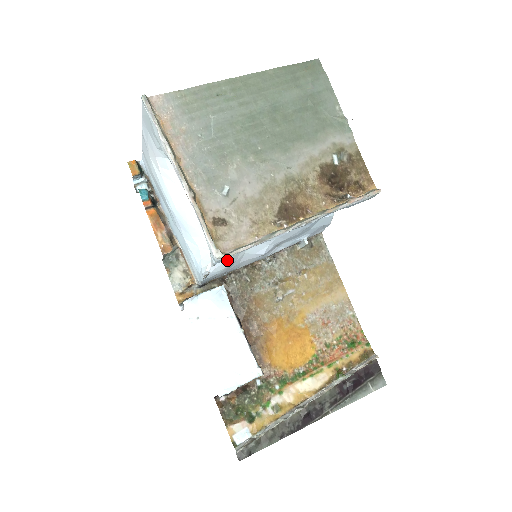
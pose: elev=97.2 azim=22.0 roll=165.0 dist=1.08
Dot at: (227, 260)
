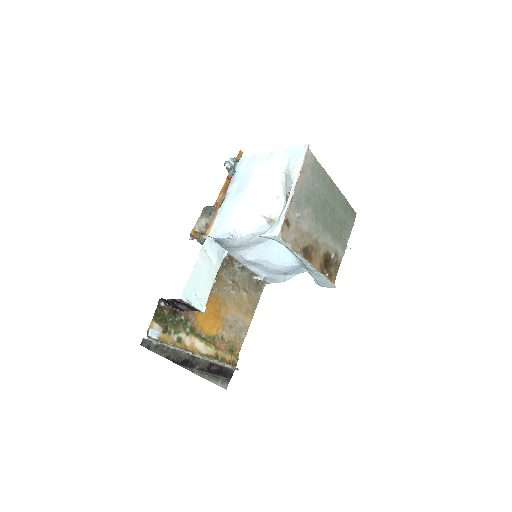
Dot at: (241, 243)
